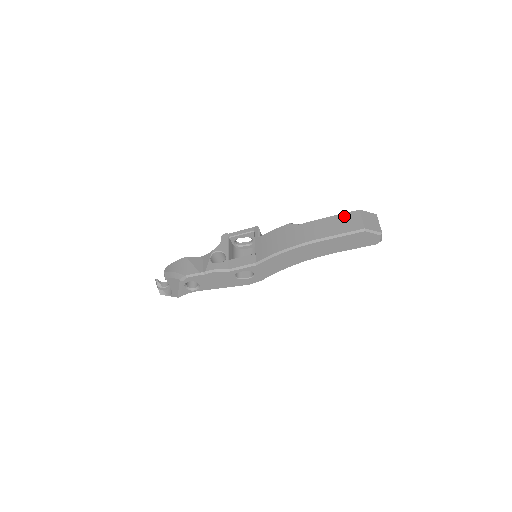
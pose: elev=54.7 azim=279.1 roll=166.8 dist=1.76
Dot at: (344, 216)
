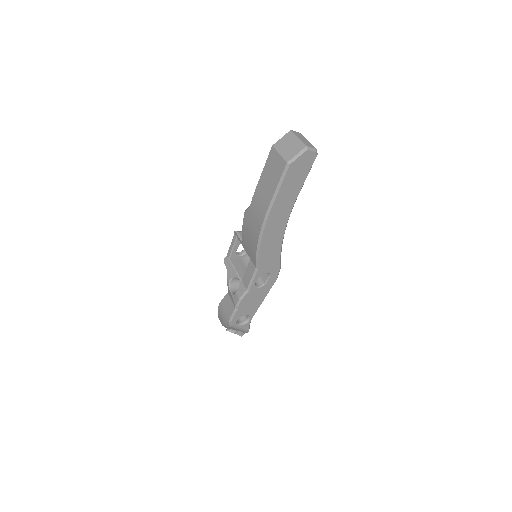
Dot at: (267, 165)
